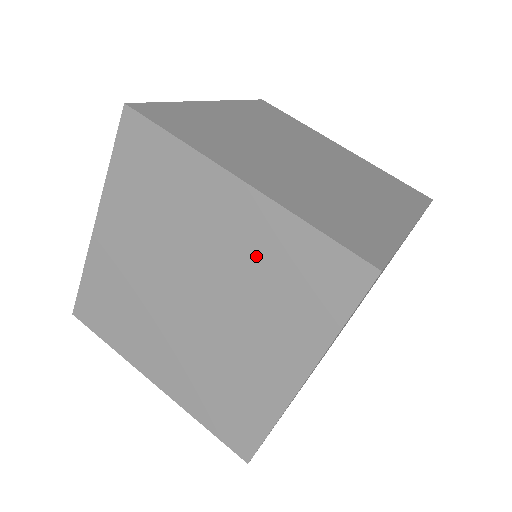
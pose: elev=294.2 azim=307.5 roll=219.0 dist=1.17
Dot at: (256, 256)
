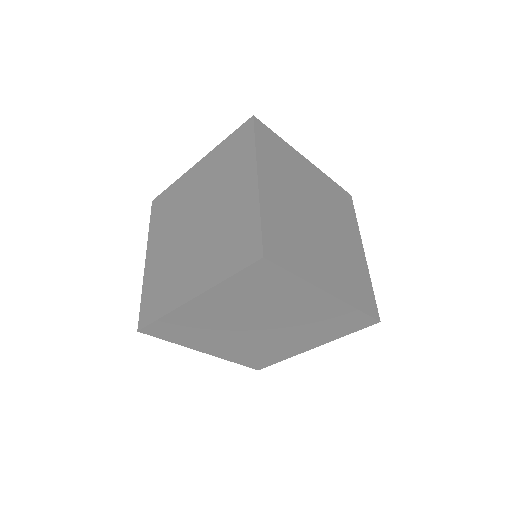
Dot at: (232, 218)
